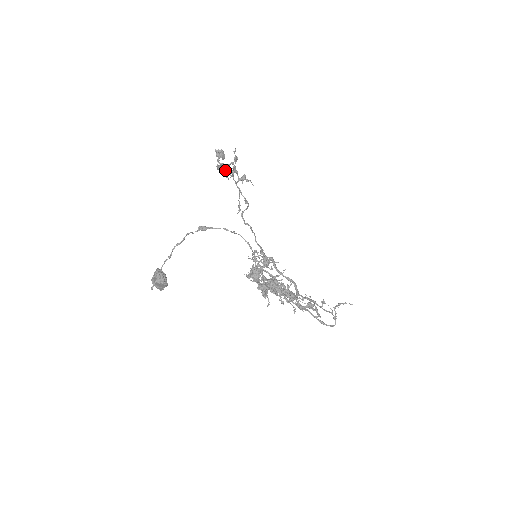
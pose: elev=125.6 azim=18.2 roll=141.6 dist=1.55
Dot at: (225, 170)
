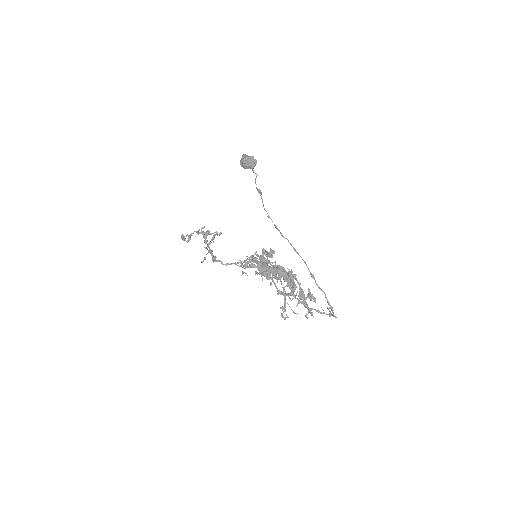
Dot at: (209, 233)
